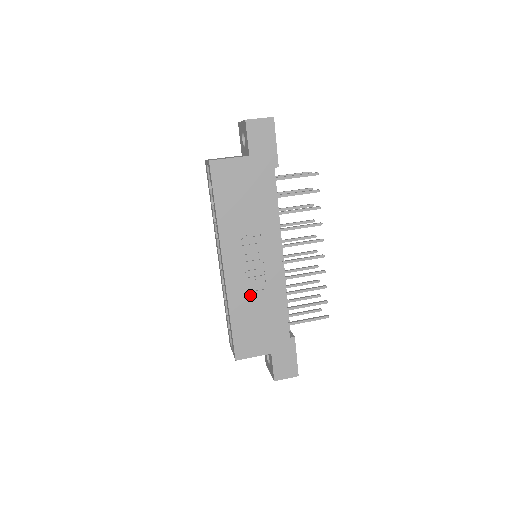
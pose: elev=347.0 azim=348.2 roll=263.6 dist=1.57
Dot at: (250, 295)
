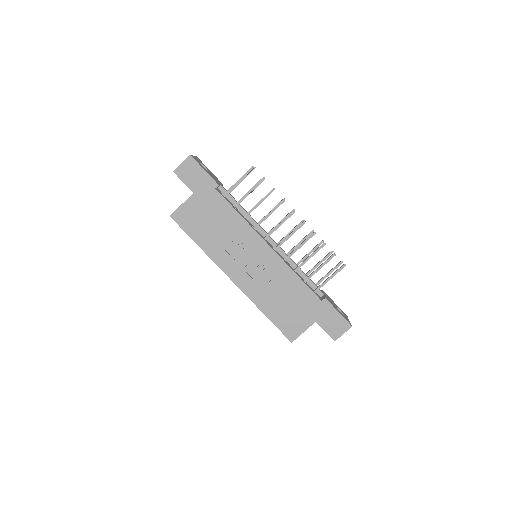
Dot at: (266, 288)
